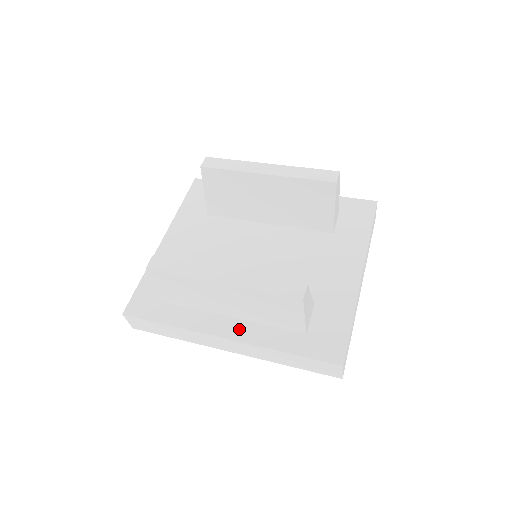
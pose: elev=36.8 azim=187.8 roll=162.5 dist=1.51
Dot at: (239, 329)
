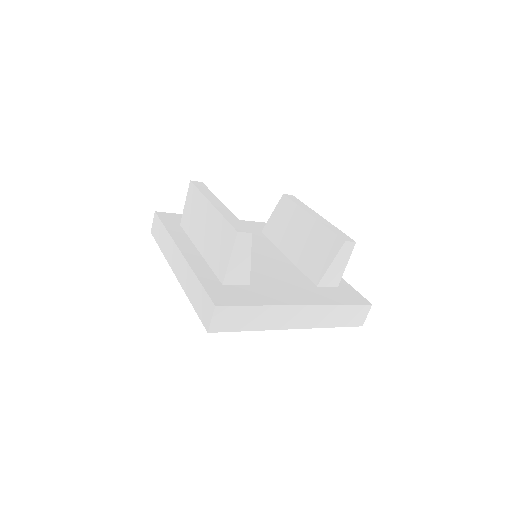
Dot at: (193, 255)
